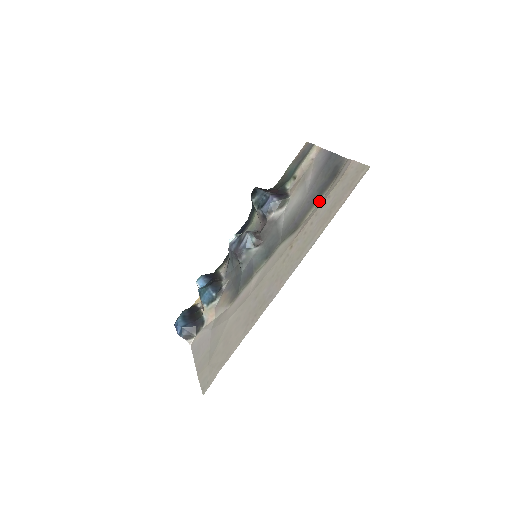
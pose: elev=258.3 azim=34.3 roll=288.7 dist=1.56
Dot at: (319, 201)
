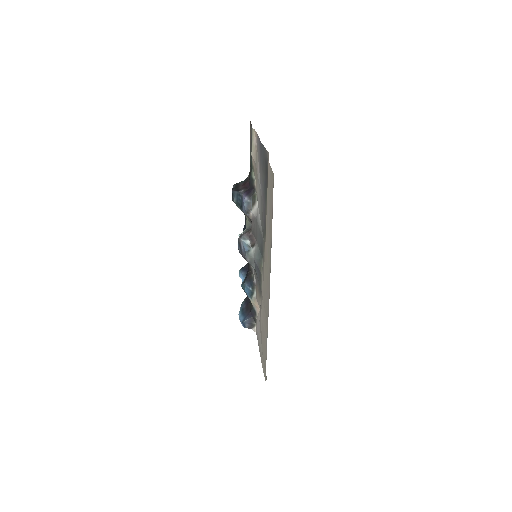
Dot at: occluded
